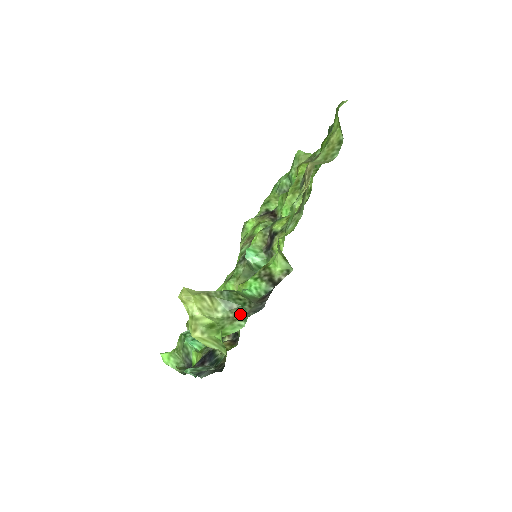
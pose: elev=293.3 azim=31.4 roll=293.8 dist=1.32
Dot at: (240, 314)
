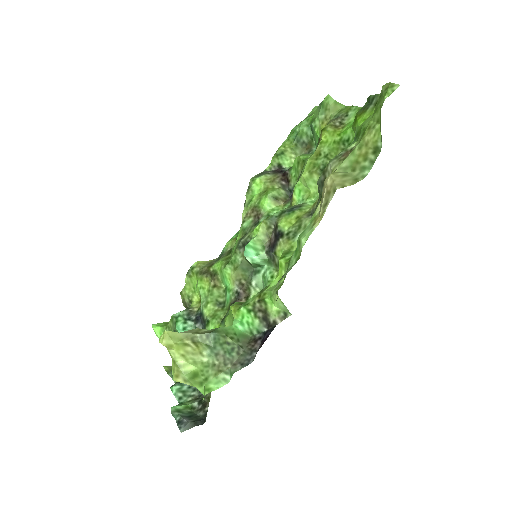
Dot at: (226, 364)
